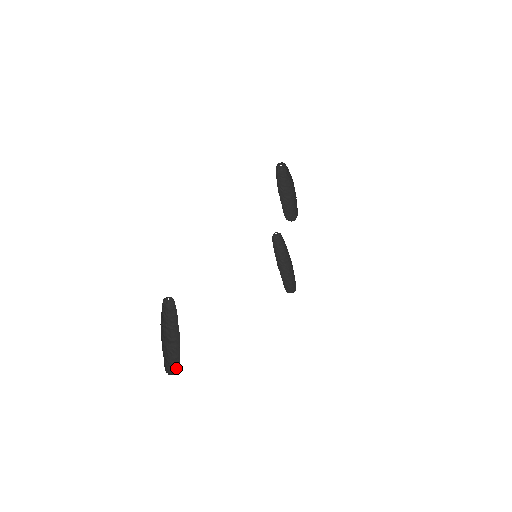
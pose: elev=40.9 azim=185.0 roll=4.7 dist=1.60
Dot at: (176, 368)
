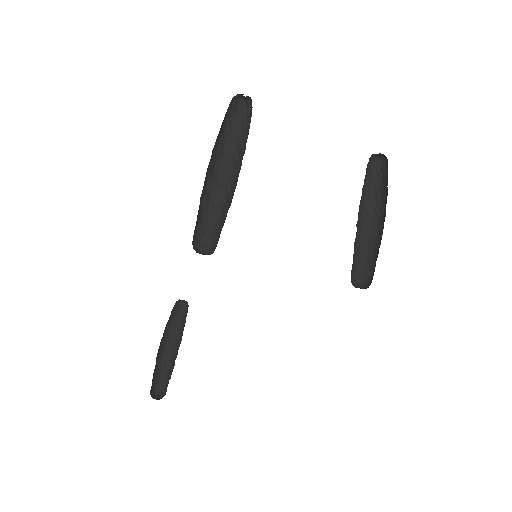
Dot at: (166, 390)
